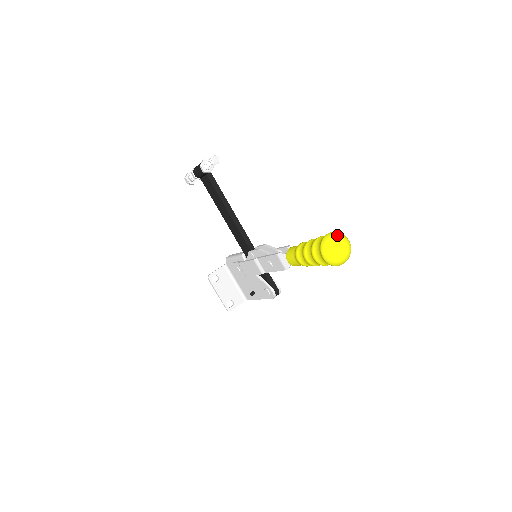
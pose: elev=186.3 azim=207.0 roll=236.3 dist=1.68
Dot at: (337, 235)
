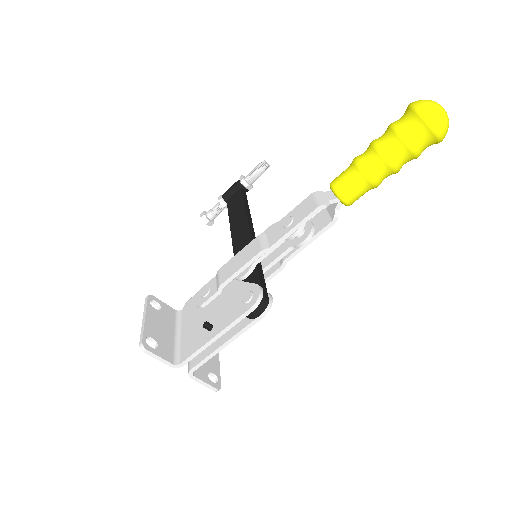
Dot at: occluded
